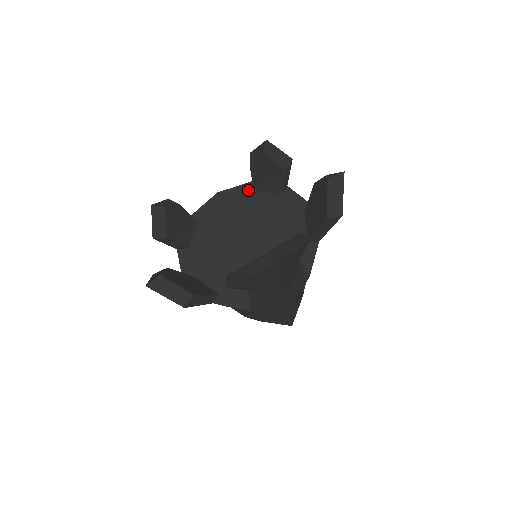
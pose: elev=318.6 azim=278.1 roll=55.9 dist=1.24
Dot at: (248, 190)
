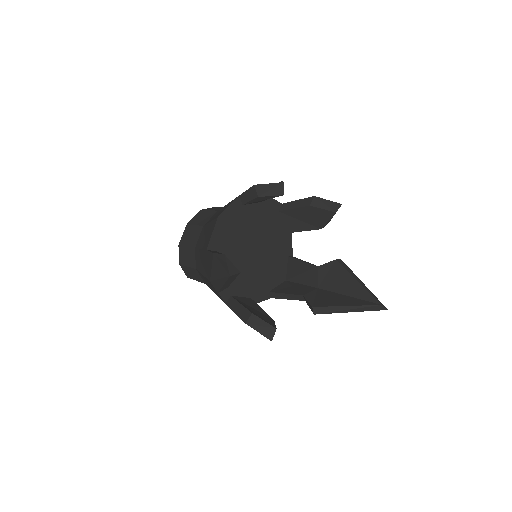
Dot at: (239, 206)
